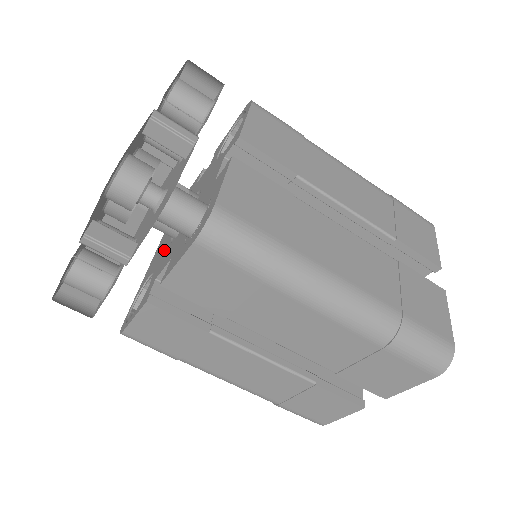
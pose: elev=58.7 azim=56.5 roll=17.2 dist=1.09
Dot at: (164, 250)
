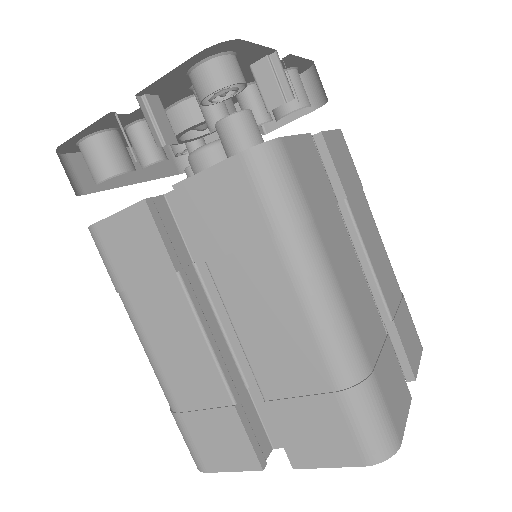
Dot at: occluded
